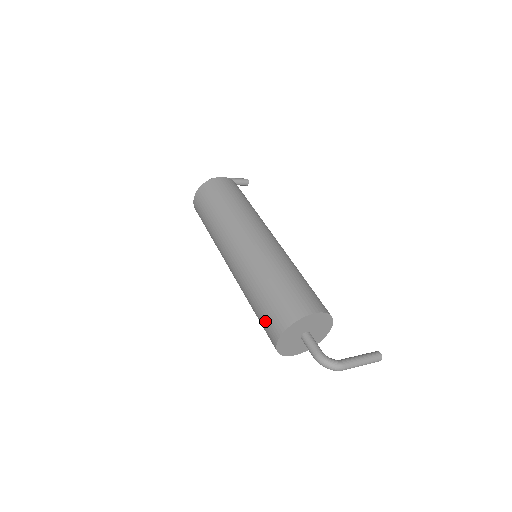
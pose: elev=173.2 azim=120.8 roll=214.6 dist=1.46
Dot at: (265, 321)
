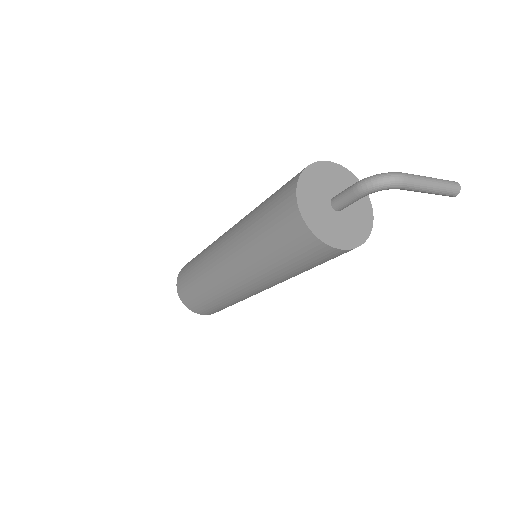
Dot at: (276, 218)
